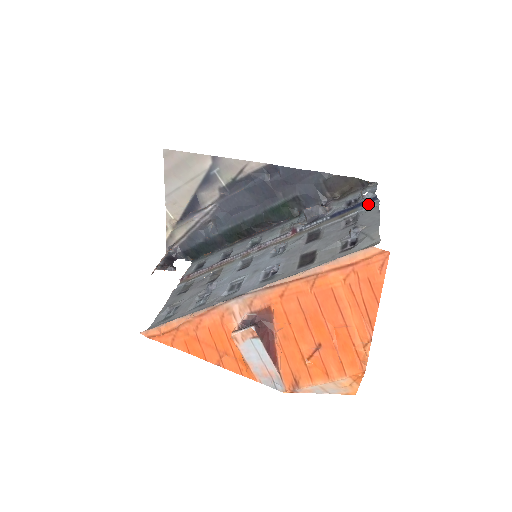
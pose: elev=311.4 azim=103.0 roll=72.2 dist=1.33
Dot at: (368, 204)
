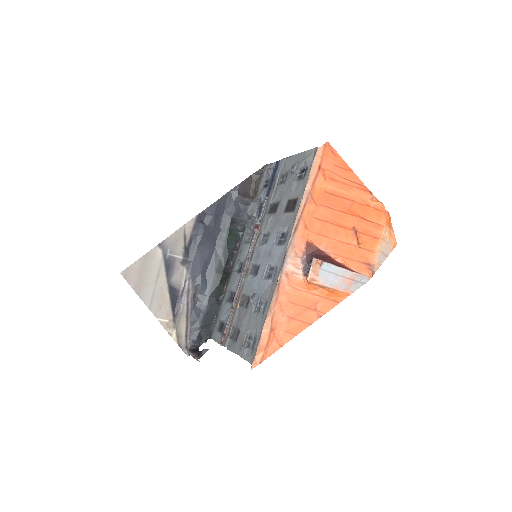
Dot at: (278, 167)
